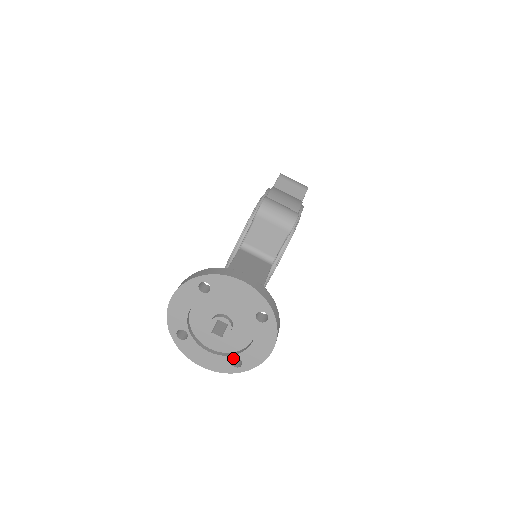
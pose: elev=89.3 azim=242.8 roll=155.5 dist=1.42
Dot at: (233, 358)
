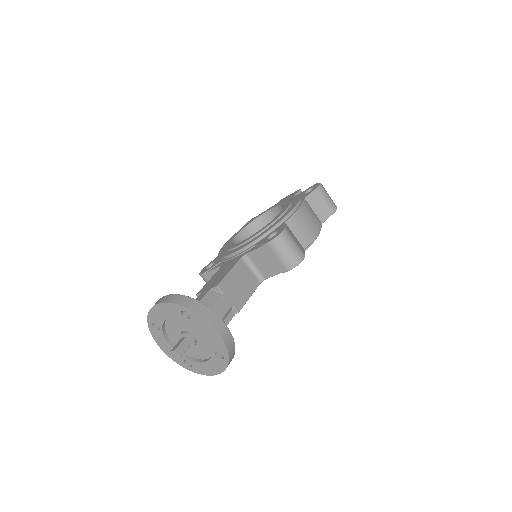
Dot at: occluded
